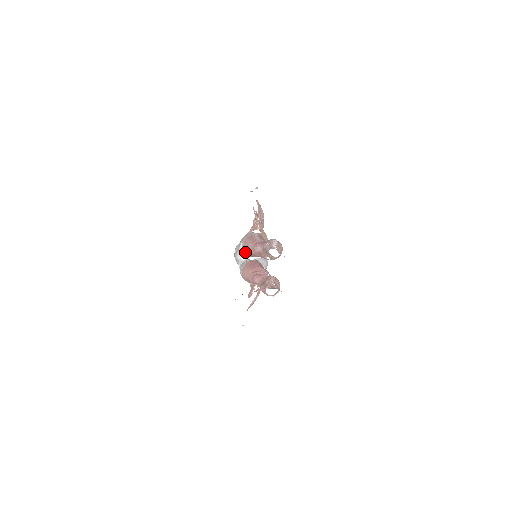
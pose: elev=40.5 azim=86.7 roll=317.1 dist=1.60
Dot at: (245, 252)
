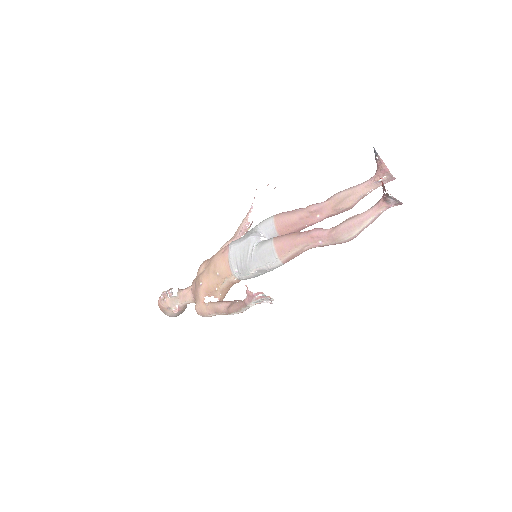
Dot at: (271, 228)
